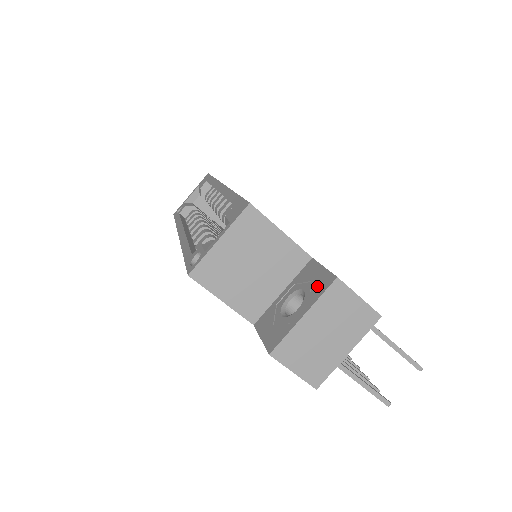
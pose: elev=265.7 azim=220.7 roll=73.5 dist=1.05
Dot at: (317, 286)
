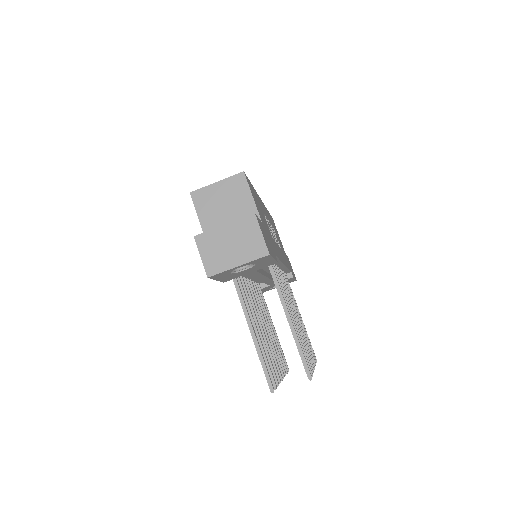
Dot at: occluded
